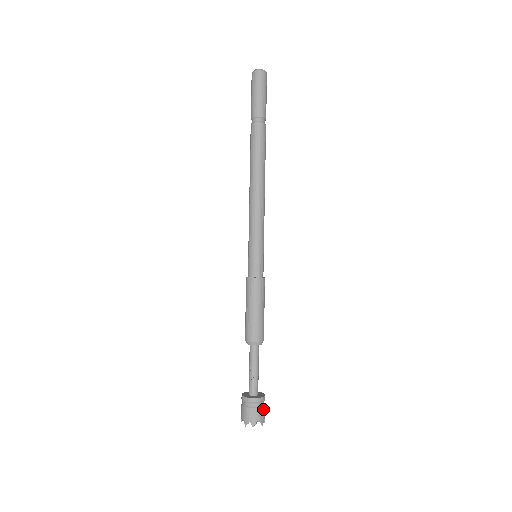
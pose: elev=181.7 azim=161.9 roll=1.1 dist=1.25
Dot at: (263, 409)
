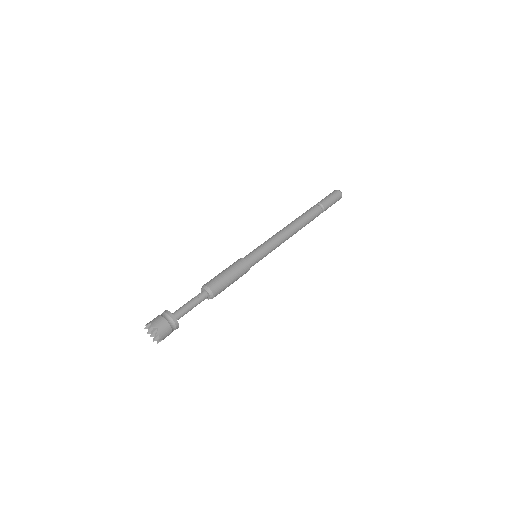
Dot at: (168, 327)
